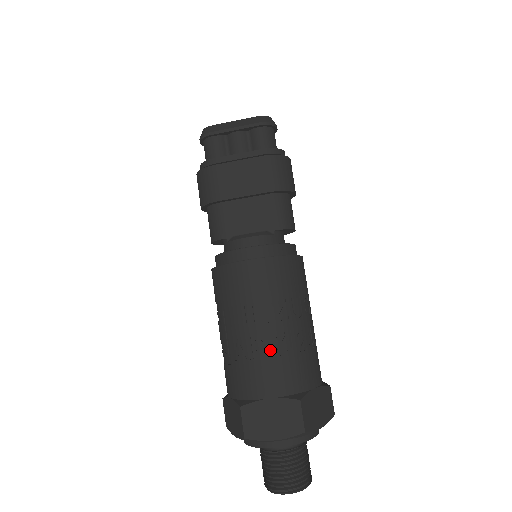
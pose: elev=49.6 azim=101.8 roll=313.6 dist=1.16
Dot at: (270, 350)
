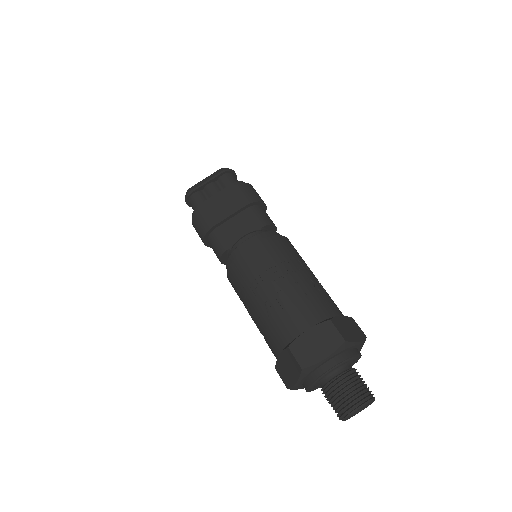
Dot at: (292, 296)
